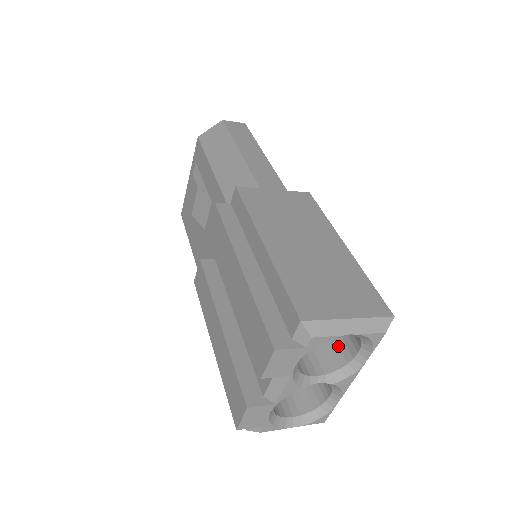
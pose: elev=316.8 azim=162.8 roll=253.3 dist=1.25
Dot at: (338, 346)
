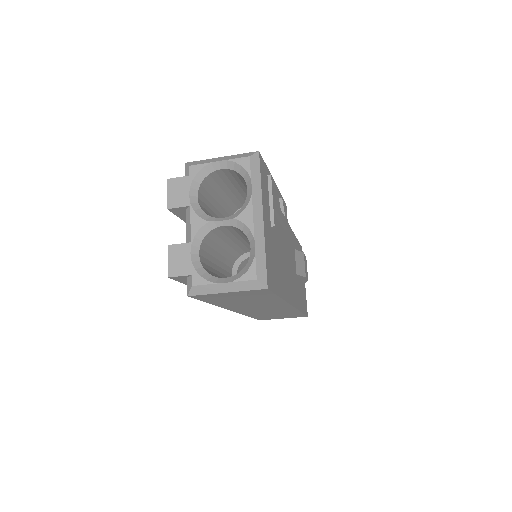
Dot at: occluded
